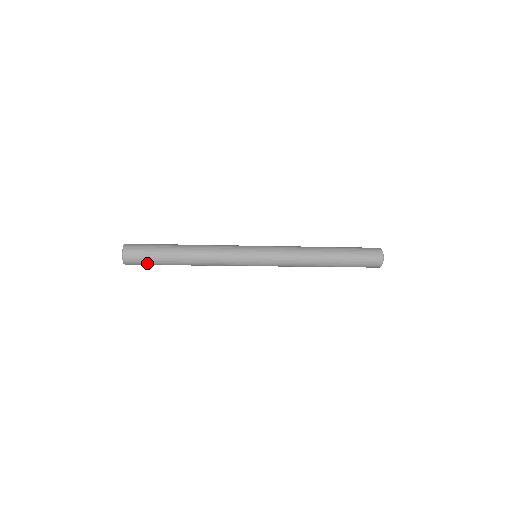
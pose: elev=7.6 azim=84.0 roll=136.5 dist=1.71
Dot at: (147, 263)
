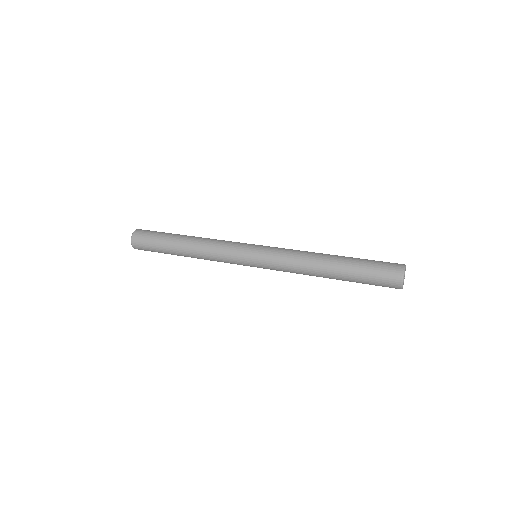
Dot at: (153, 251)
